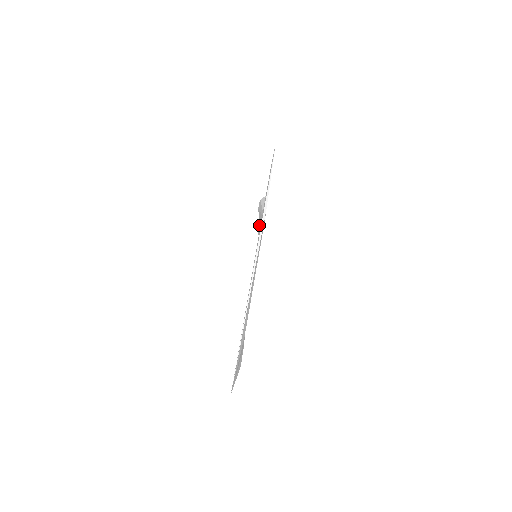
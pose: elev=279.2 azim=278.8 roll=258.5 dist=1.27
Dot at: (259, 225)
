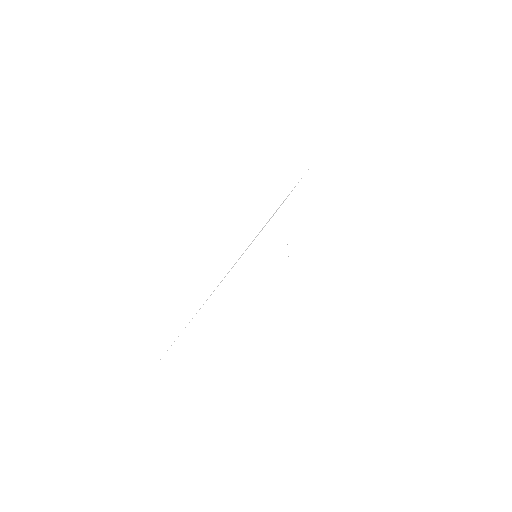
Dot at: occluded
